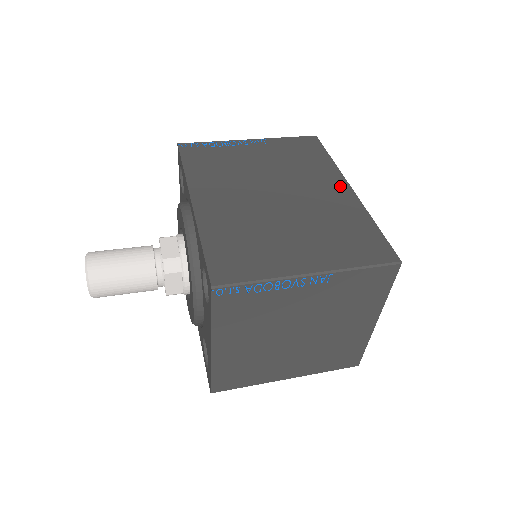
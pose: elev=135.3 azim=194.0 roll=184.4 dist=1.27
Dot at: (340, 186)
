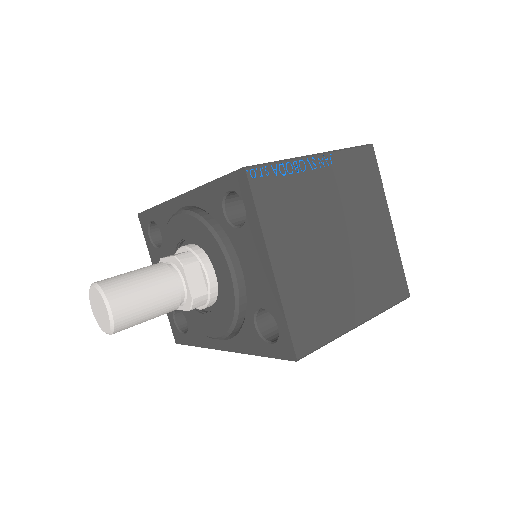
Dot at: occluded
